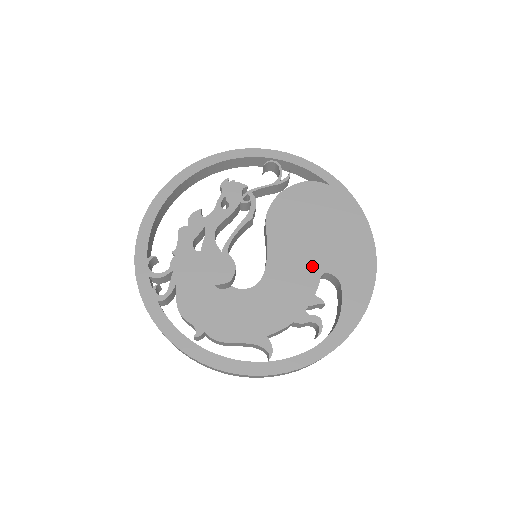
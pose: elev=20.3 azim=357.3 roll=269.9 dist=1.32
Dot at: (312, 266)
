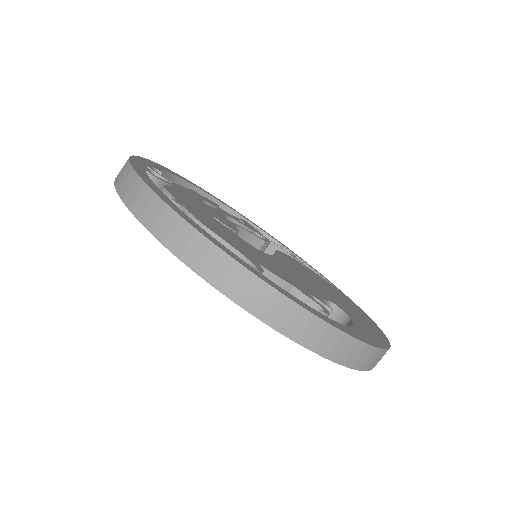
Dot at: (320, 291)
